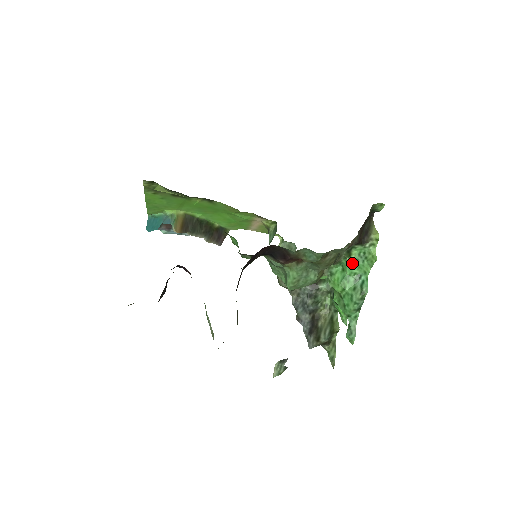
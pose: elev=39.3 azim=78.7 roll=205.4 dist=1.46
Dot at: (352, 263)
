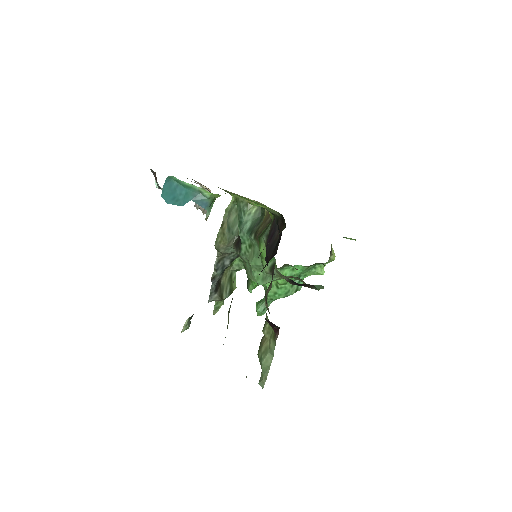
Dot at: (306, 270)
